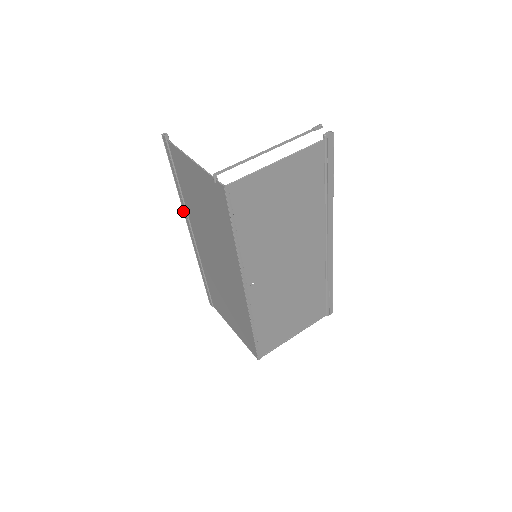
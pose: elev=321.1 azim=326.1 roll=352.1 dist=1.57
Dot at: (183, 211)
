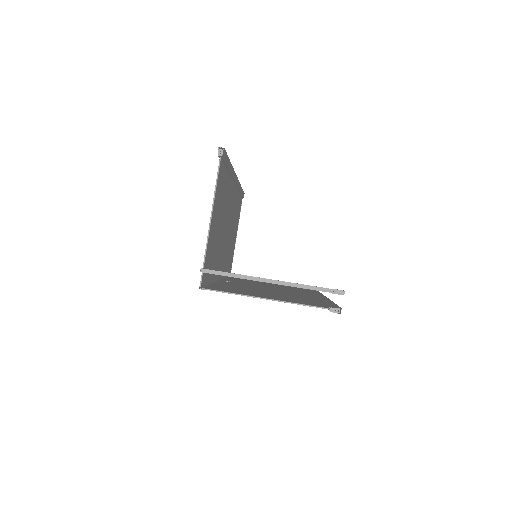
Dot at: occluded
